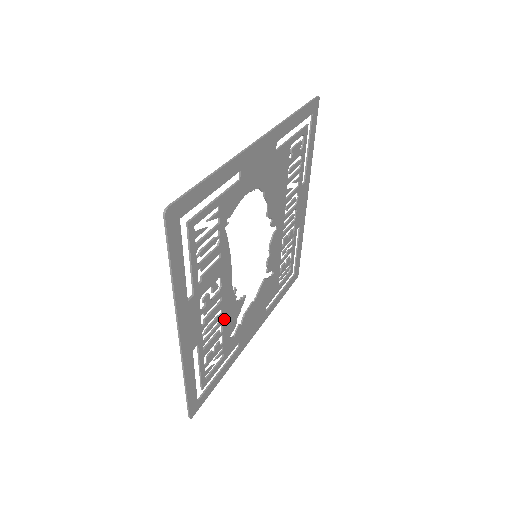
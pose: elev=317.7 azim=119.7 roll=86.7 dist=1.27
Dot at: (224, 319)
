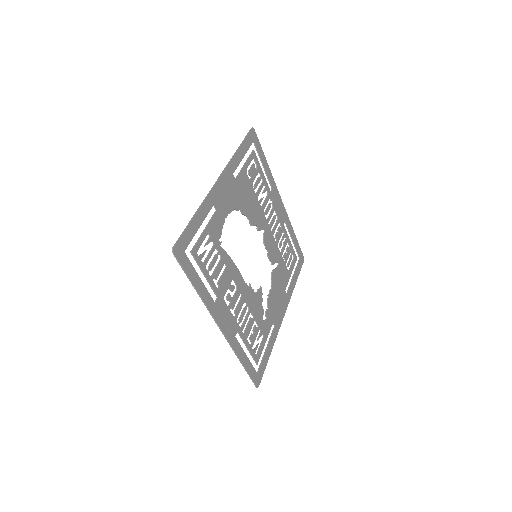
Dot at: (251, 308)
